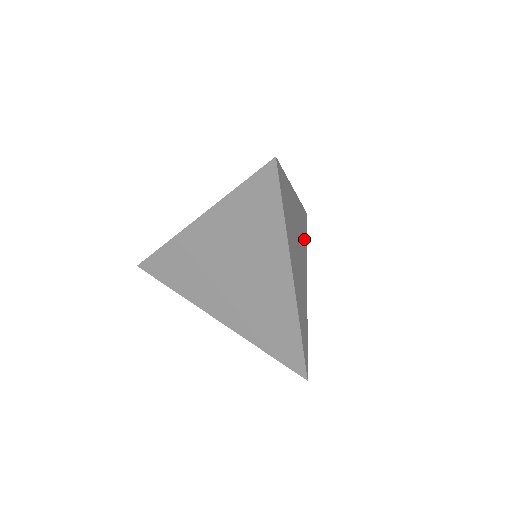
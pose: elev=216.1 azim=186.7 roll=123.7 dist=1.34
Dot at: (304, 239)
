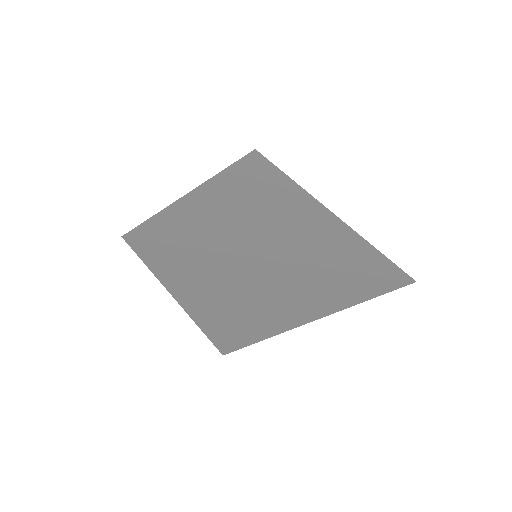
Dot at: occluded
